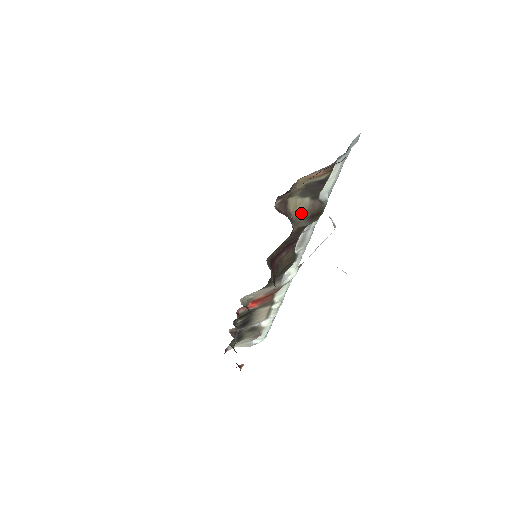
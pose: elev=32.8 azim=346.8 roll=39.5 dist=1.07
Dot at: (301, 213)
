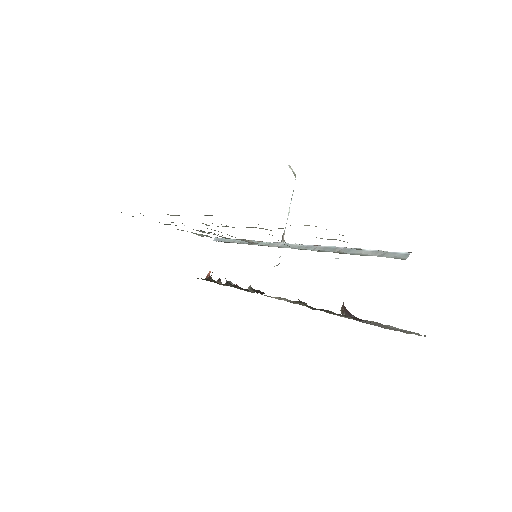
Dot at: occluded
